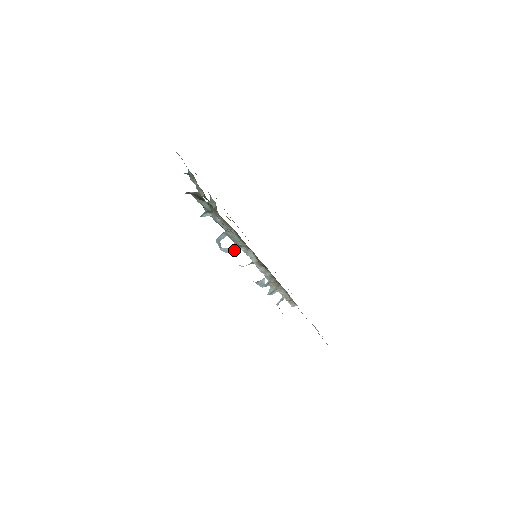
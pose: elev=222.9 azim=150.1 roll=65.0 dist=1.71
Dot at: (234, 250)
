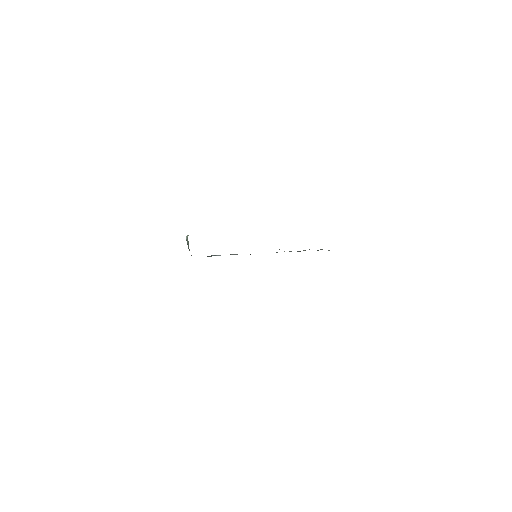
Dot at: occluded
